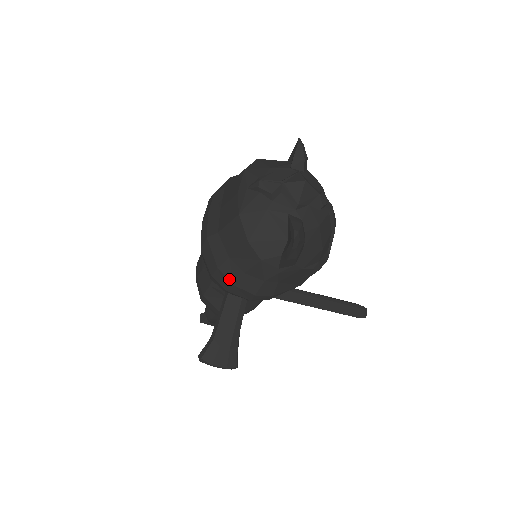
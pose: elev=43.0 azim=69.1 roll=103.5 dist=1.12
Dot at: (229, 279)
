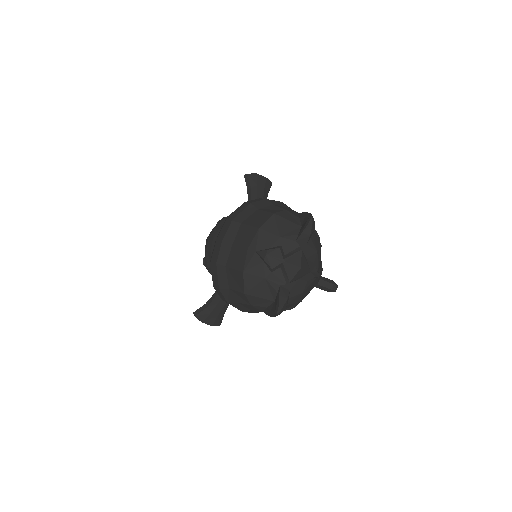
Dot at: (226, 299)
